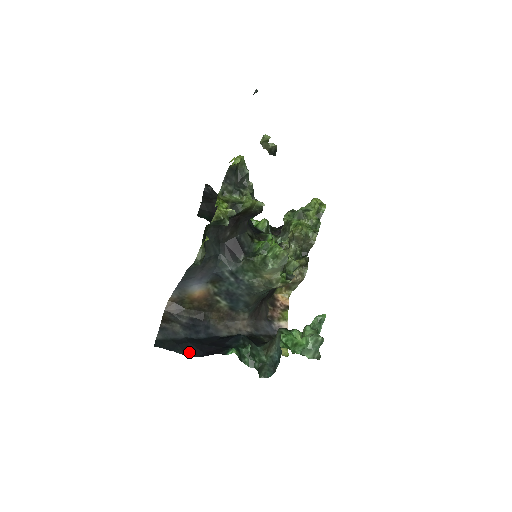
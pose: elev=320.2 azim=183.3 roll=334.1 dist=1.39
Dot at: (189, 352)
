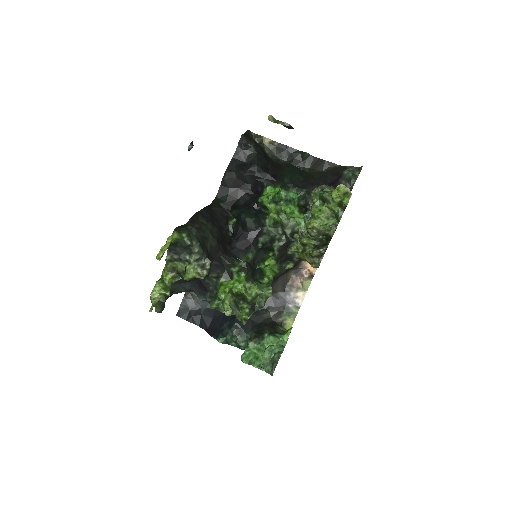
Dot at: (200, 323)
